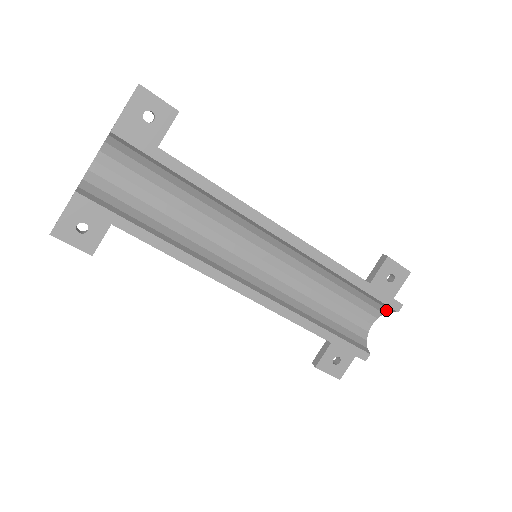
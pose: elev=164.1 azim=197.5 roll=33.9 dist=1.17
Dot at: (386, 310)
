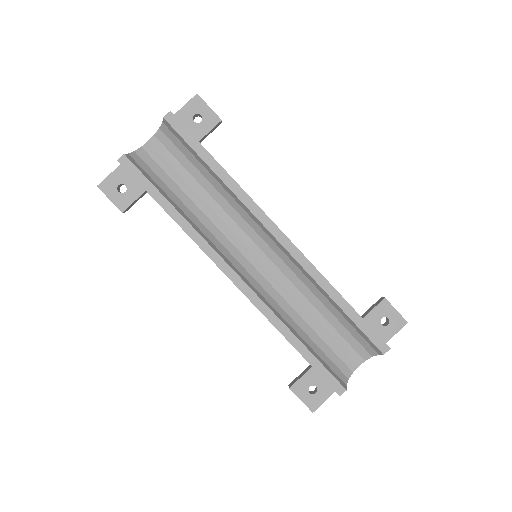
Dot at: (374, 352)
